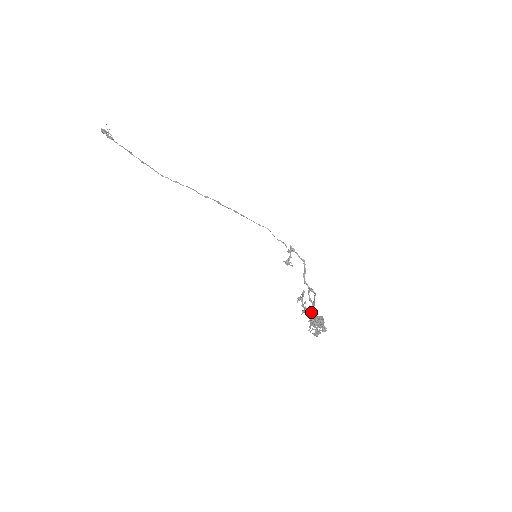
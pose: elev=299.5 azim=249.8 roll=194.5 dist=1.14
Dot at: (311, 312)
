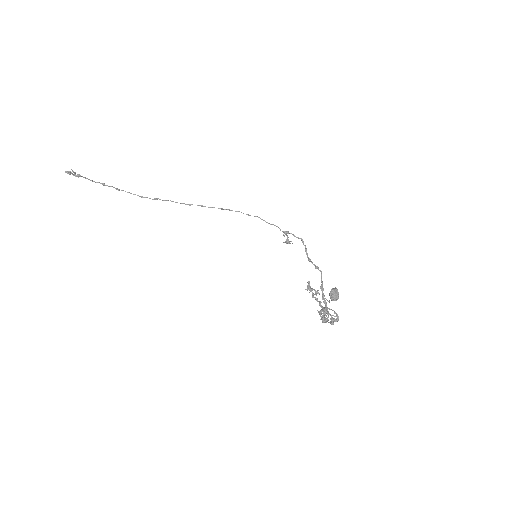
Dot at: (319, 314)
